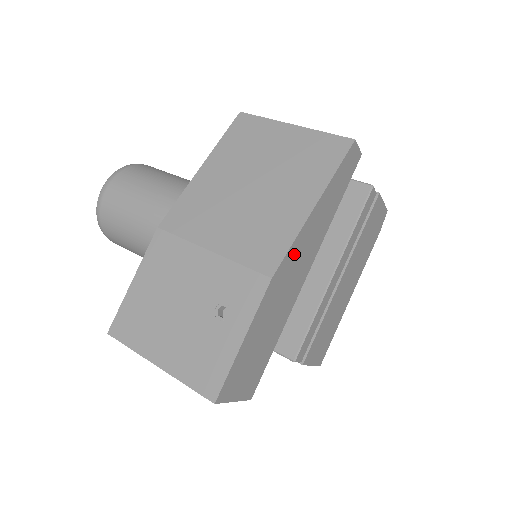
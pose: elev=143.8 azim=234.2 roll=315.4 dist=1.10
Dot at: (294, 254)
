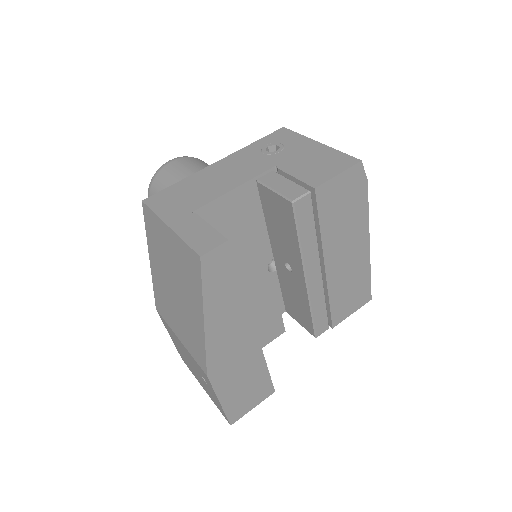
Dot at: (217, 349)
